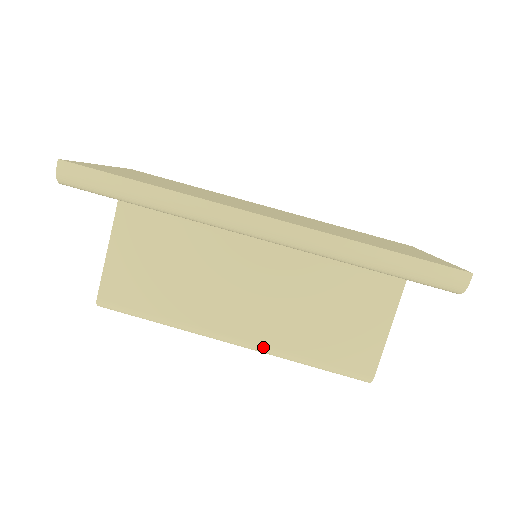
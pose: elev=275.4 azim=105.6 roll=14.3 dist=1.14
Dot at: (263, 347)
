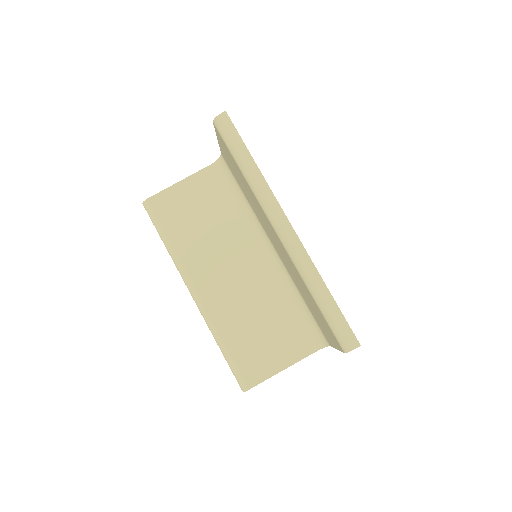
Dot at: (207, 312)
